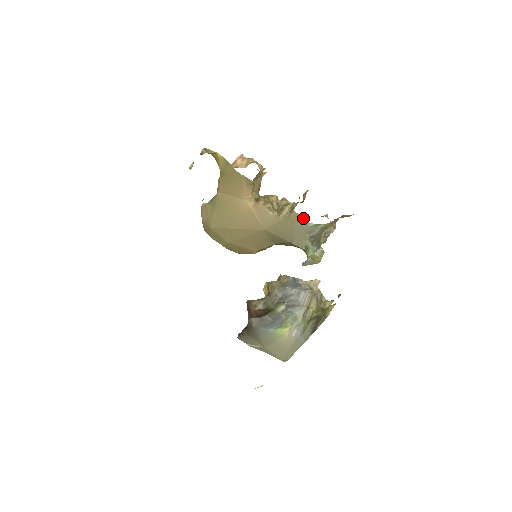
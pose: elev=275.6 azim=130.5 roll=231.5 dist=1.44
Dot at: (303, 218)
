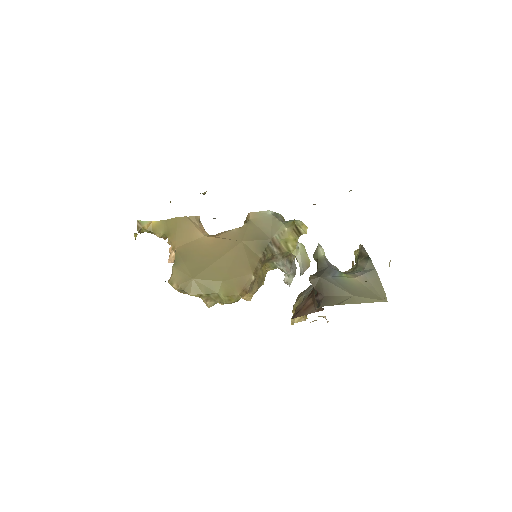
Dot at: (261, 212)
